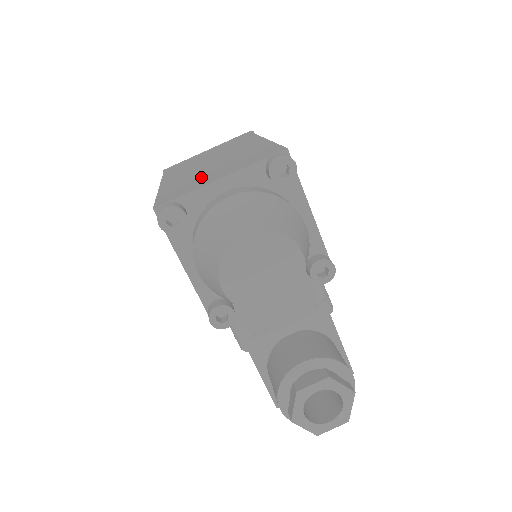
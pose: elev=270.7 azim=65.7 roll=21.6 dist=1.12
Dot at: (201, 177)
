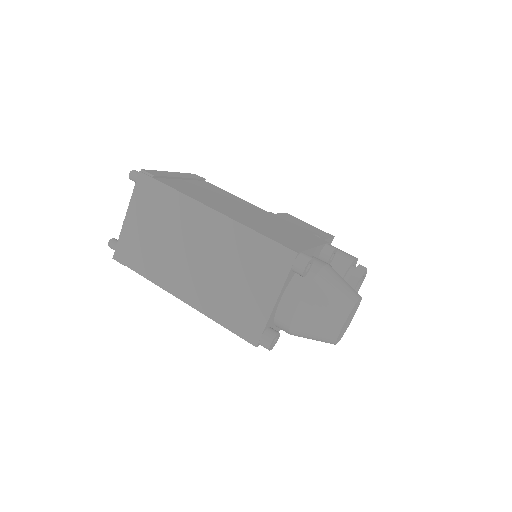
Dot at: (238, 295)
